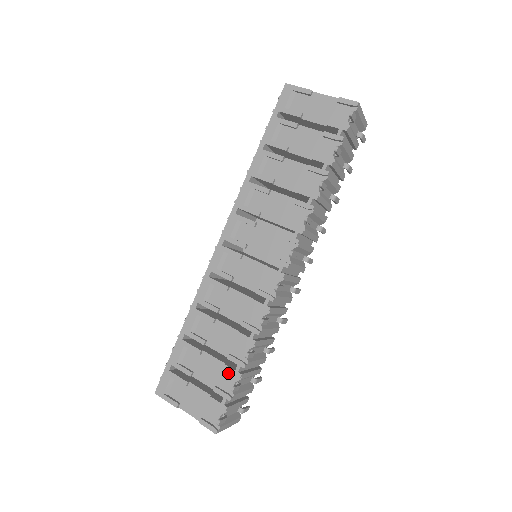
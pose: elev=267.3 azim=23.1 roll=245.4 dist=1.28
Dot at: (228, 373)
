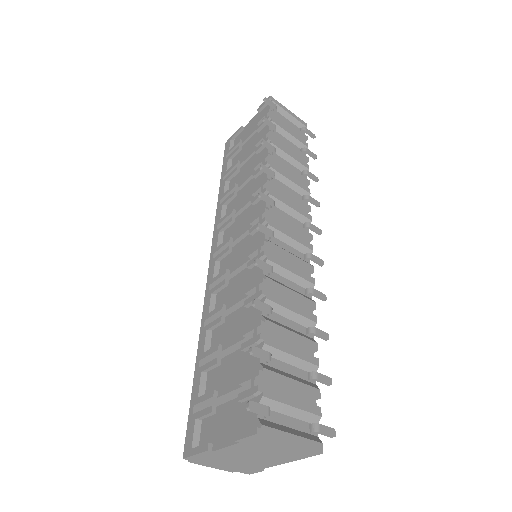
Dot at: occluded
